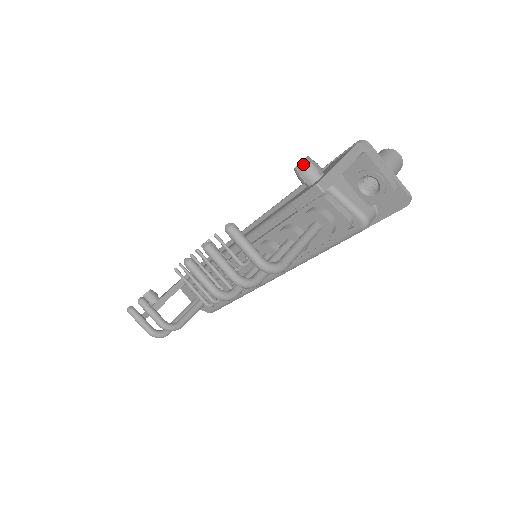
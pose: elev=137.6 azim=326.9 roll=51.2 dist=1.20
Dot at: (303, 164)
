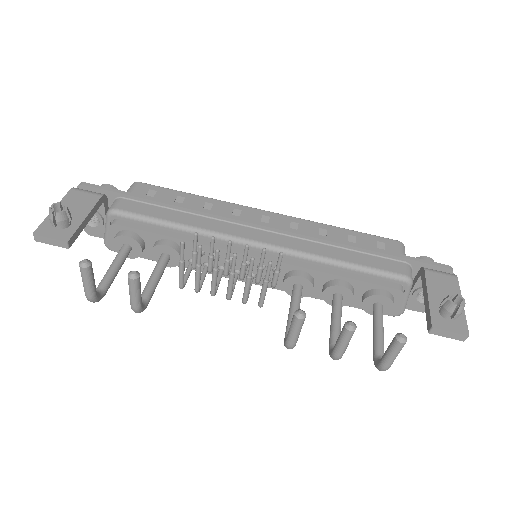
Dot at: (463, 308)
